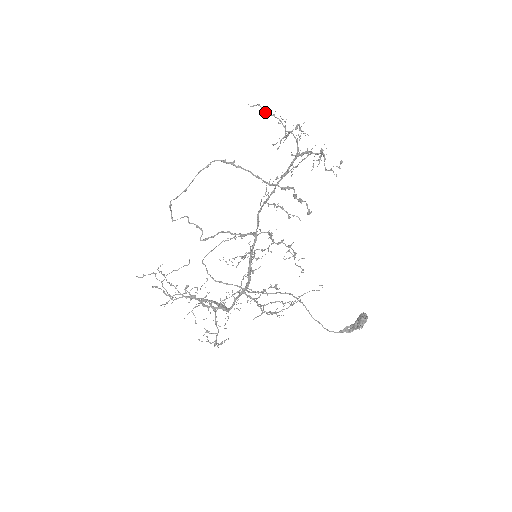
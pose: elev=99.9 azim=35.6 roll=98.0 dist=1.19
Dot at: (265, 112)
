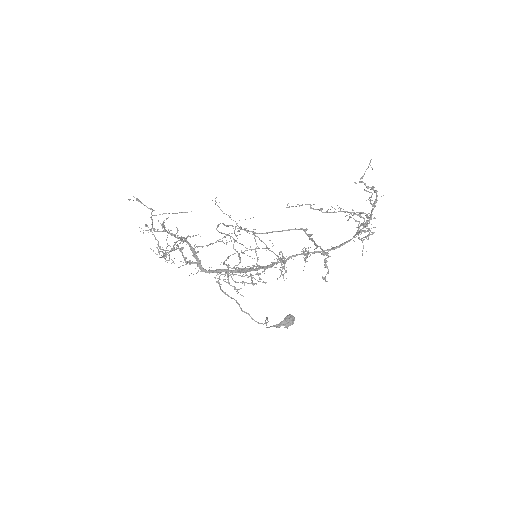
Dot at: (370, 199)
